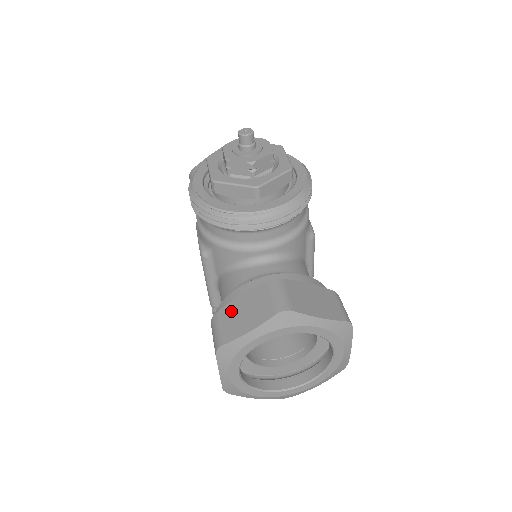
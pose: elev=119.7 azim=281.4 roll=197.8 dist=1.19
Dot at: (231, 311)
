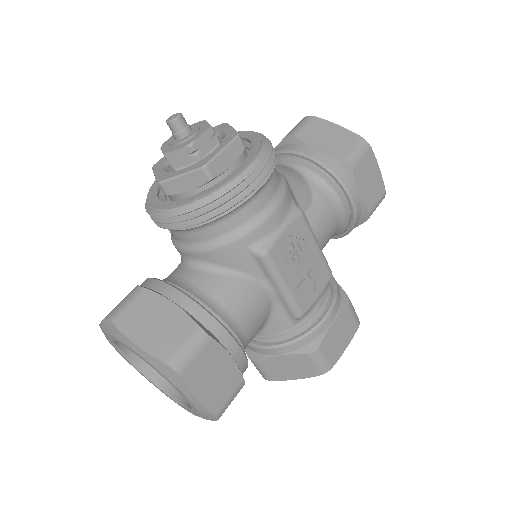
Dot at: occluded
